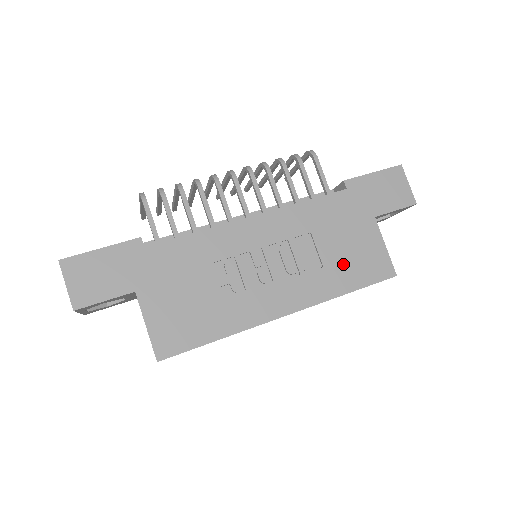
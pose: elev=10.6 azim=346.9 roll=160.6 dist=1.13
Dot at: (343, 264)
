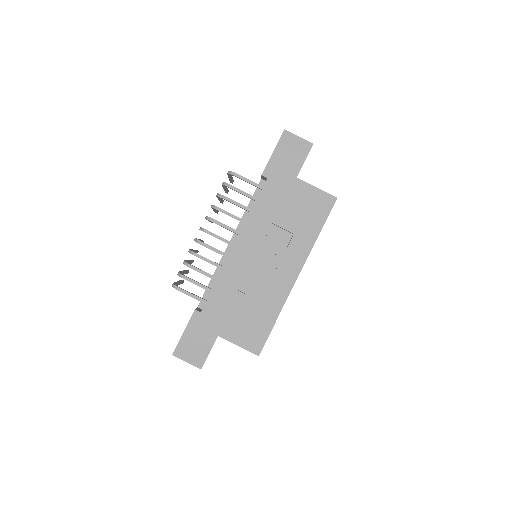
Dot at: (303, 222)
